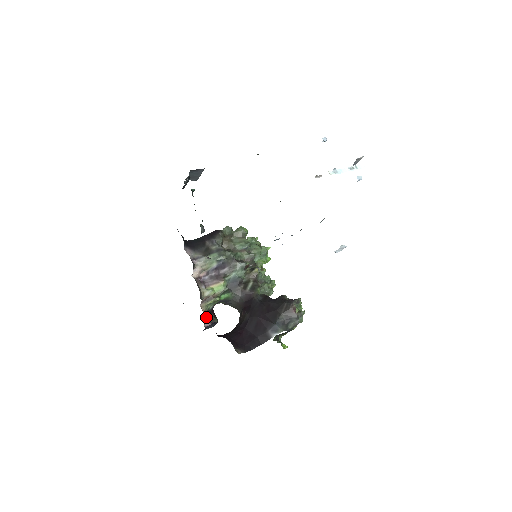
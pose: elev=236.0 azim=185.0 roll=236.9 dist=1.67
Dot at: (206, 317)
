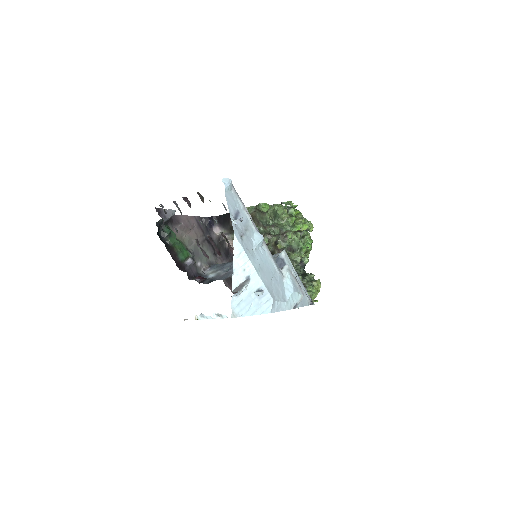
Dot at: occluded
